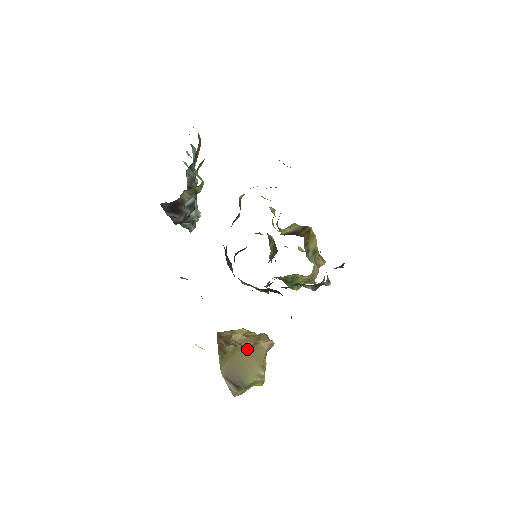
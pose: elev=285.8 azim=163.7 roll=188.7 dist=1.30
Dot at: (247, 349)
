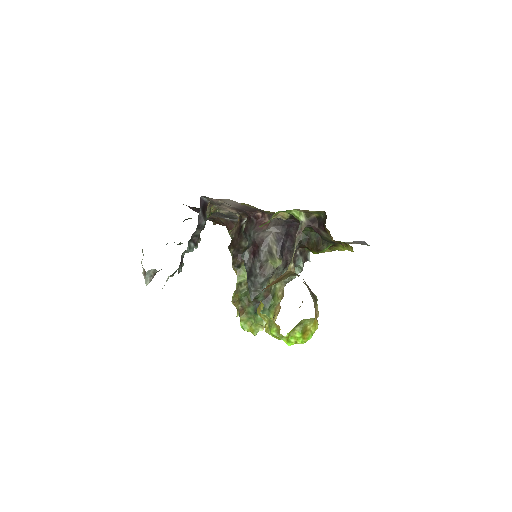
Dot at: occluded
